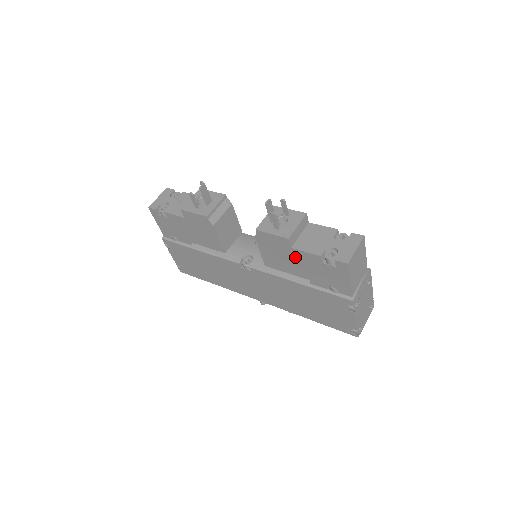
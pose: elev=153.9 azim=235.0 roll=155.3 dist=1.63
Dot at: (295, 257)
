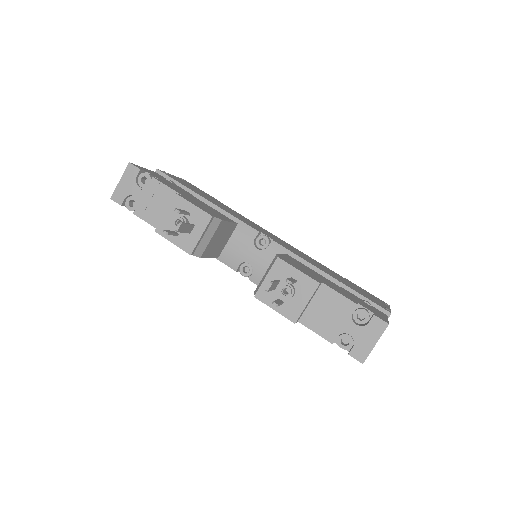
Dot at: occluded
